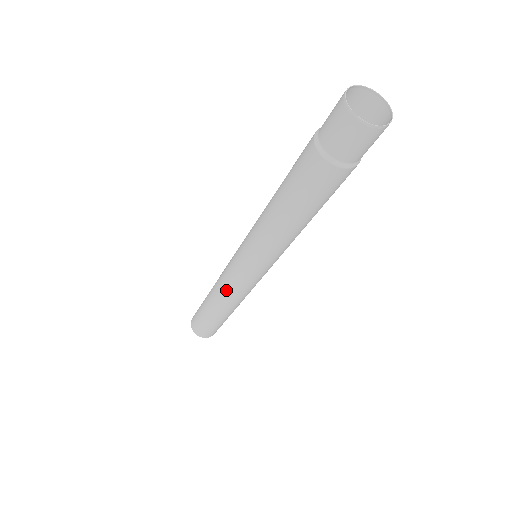
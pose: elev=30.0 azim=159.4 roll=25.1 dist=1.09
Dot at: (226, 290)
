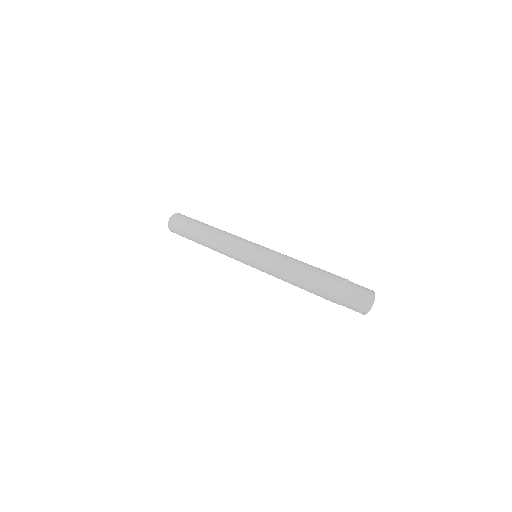
Dot at: occluded
